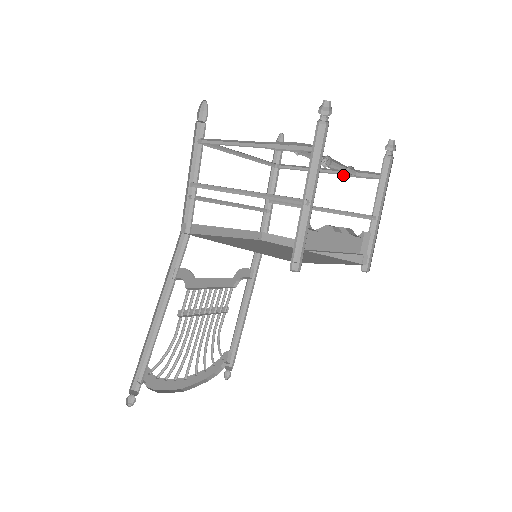
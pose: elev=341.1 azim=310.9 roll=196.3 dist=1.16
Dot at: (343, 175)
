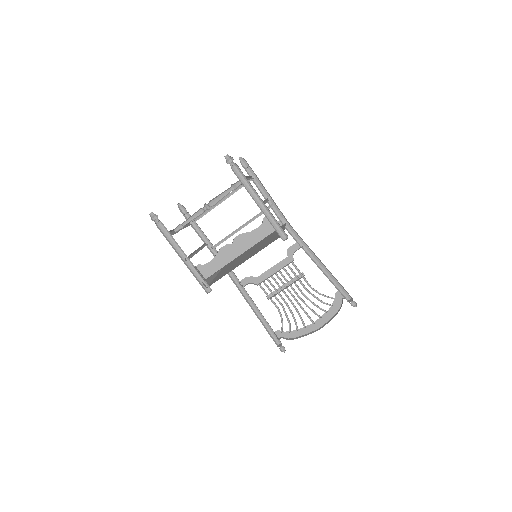
Dot at: occluded
